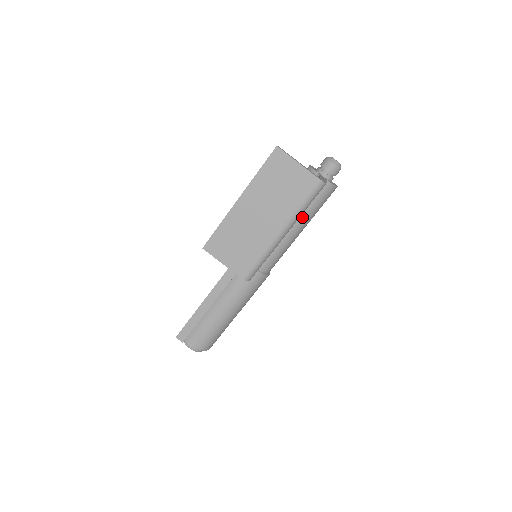
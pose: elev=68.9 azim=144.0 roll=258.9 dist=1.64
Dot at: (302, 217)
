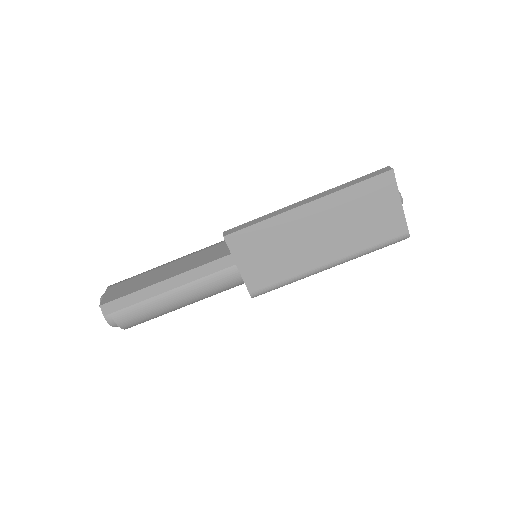
Dot at: occluded
